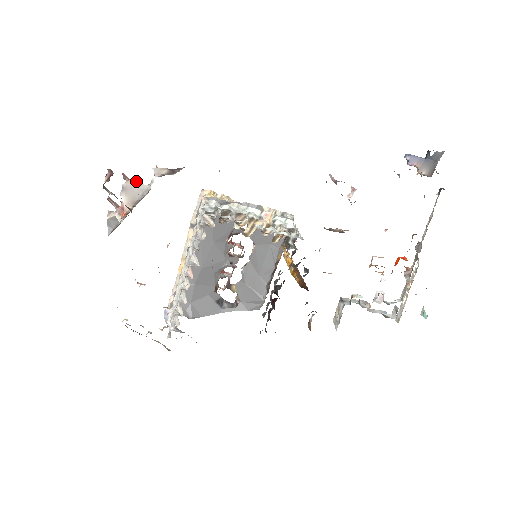
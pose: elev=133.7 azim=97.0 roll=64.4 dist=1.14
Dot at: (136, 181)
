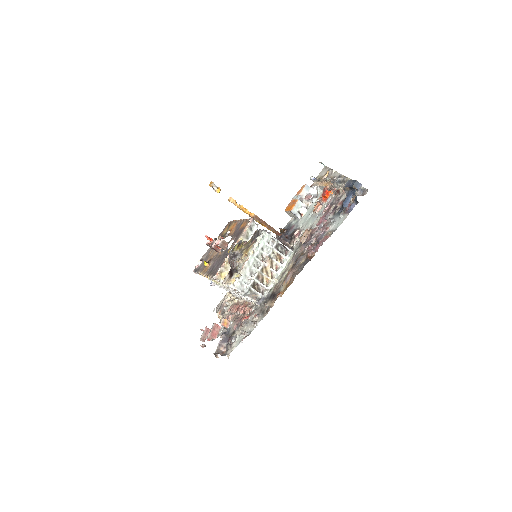
Dot at: (219, 335)
